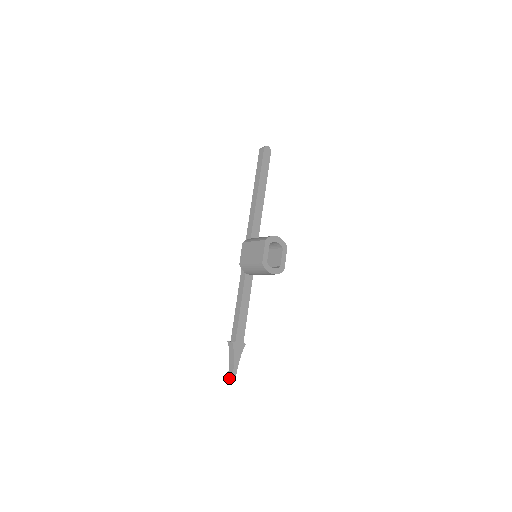
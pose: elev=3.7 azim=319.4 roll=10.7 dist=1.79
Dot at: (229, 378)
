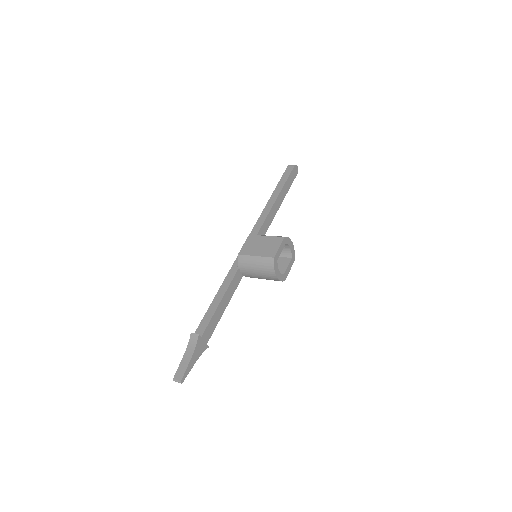
Dot at: (175, 379)
